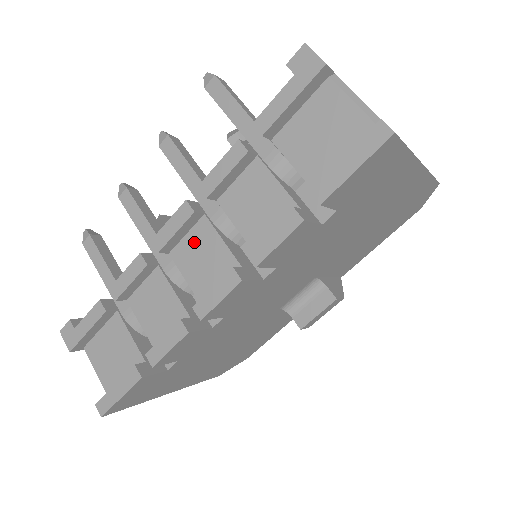
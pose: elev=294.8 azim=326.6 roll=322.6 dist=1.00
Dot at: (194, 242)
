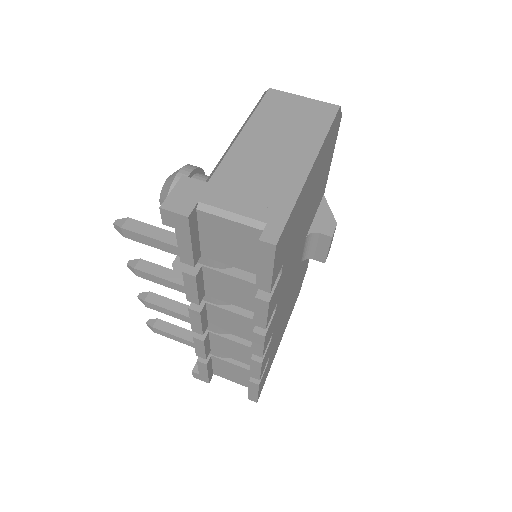
Dot at: (216, 317)
